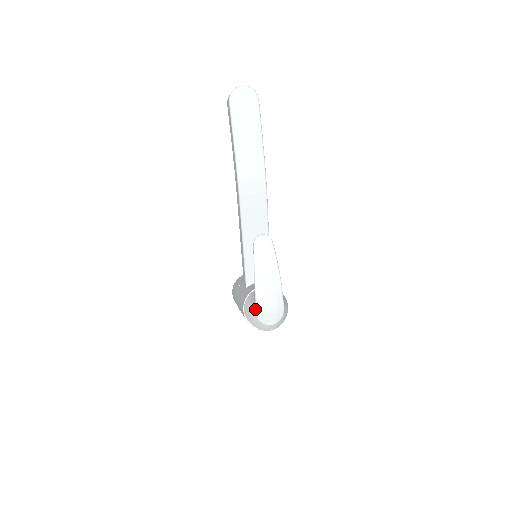
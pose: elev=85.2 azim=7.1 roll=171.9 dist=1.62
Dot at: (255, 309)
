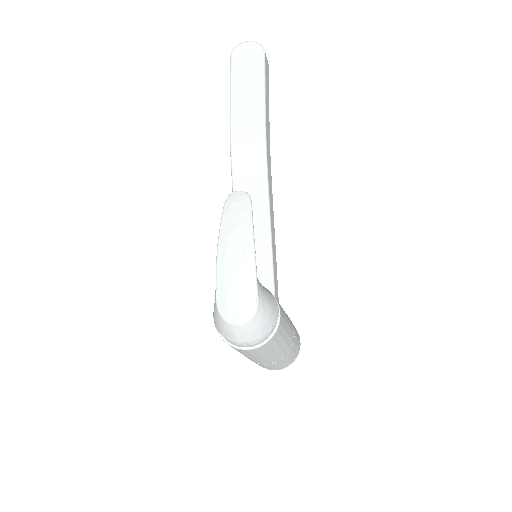
Dot at: (215, 295)
